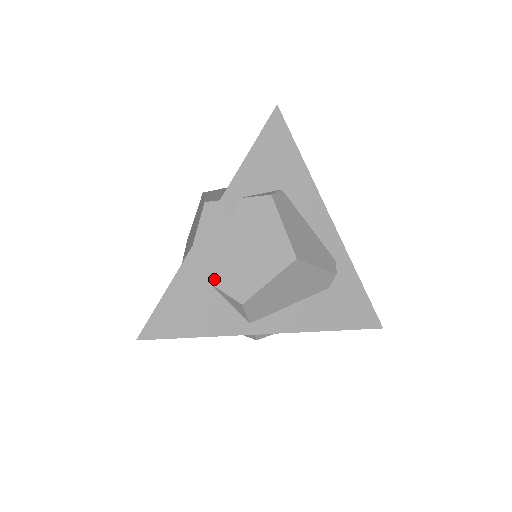
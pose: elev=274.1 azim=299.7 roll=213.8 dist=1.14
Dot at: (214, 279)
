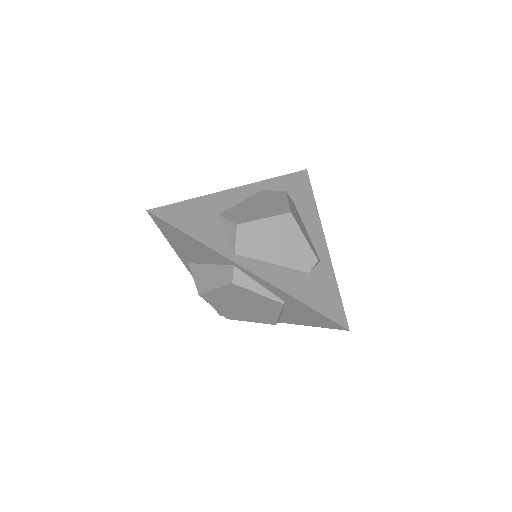
Dot at: (223, 214)
